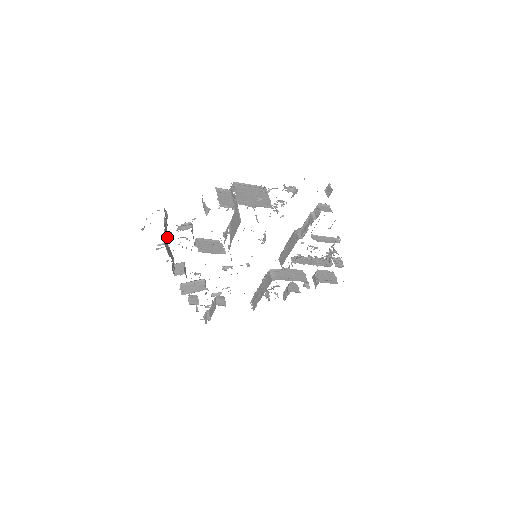
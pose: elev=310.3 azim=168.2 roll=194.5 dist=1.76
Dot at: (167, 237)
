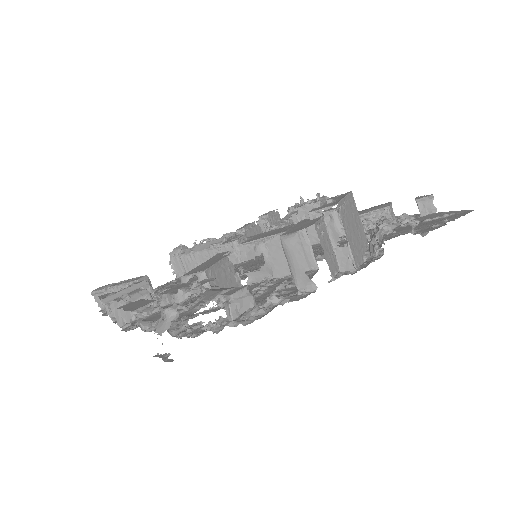
Dot at: occluded
